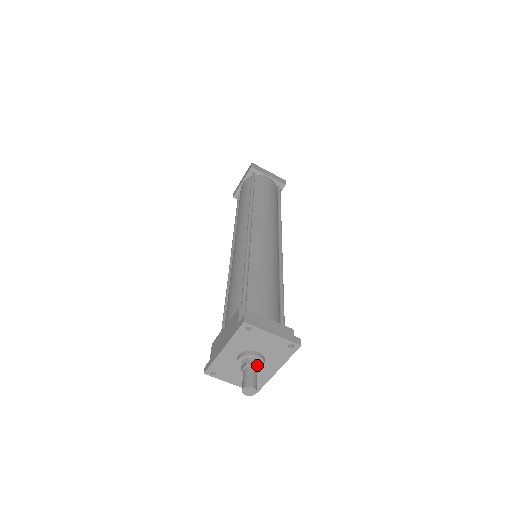
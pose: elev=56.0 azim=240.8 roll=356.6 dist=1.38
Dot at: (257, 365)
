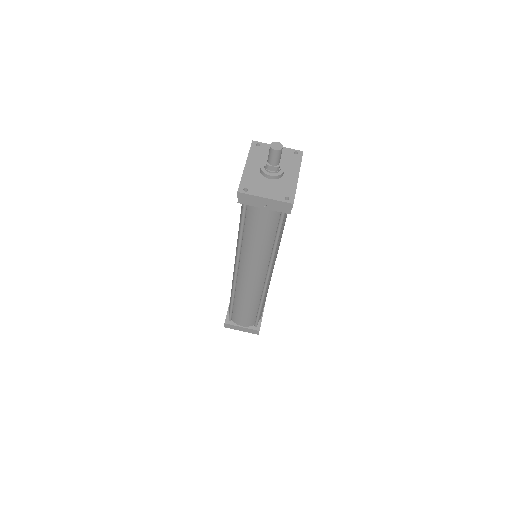
Dot at: occluded
